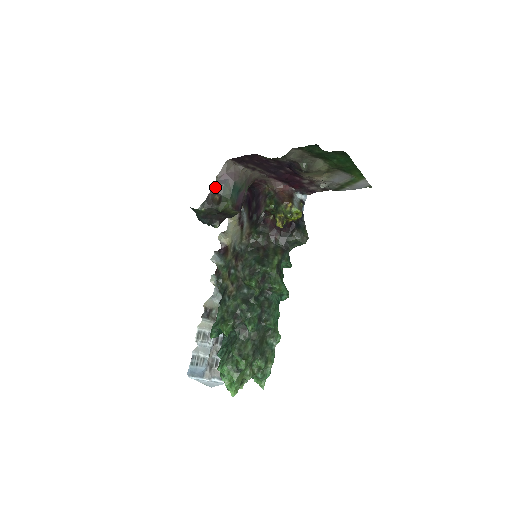
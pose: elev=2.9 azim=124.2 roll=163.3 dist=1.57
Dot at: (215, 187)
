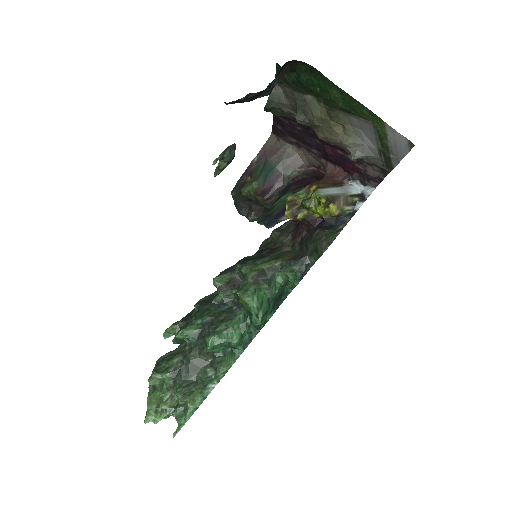
Dot at: (250, 167)
